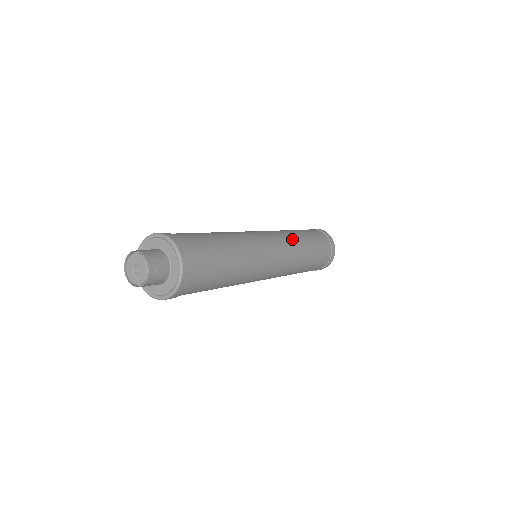
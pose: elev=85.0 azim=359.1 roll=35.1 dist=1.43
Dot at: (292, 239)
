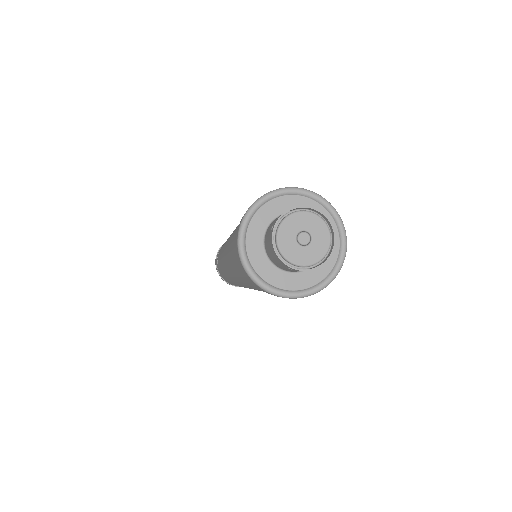
Dot at: occluded
